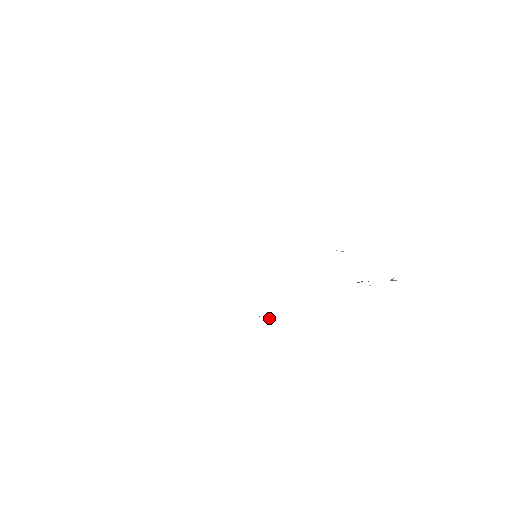
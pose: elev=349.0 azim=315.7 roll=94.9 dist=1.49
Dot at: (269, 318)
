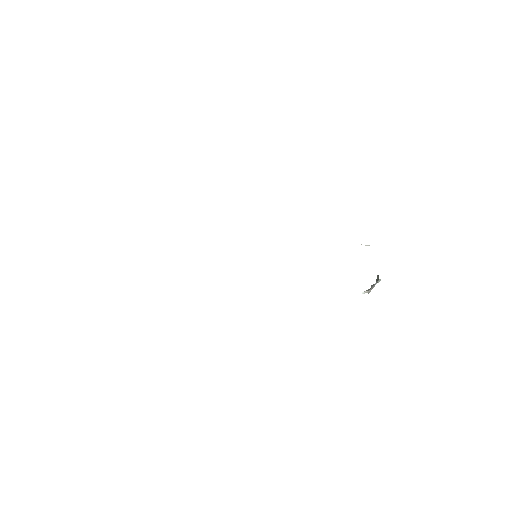
Dot at: occluded
